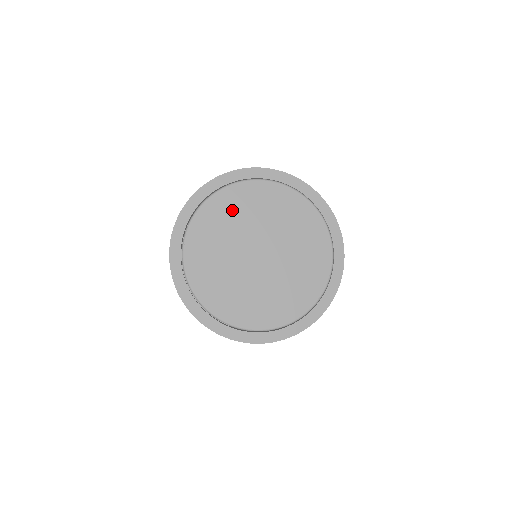
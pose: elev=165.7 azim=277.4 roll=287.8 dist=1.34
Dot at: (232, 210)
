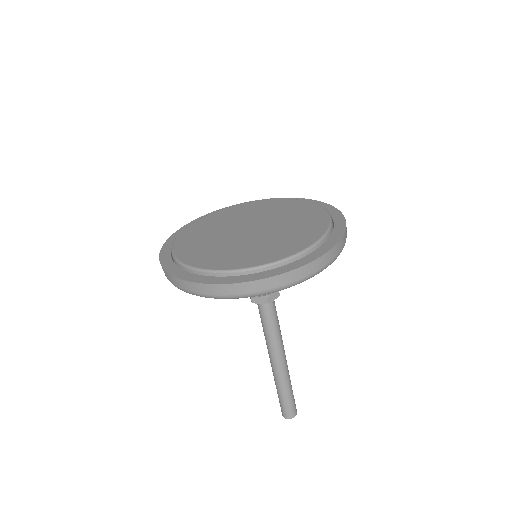
Dot at: (242, 211)
